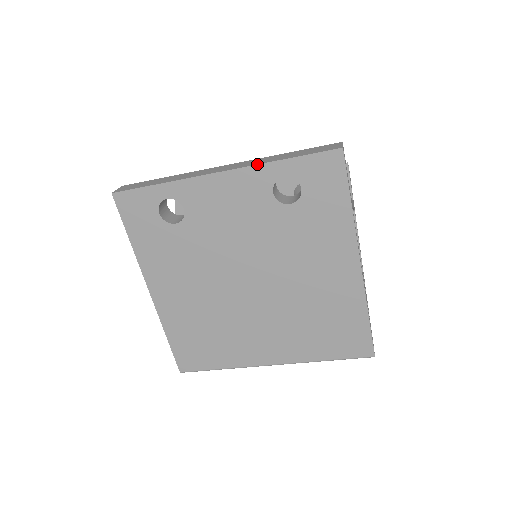
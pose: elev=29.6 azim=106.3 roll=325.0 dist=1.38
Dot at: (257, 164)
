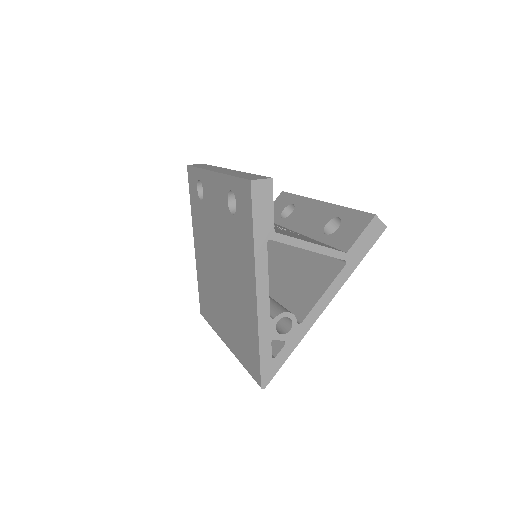
Dot at: (223, 173)
